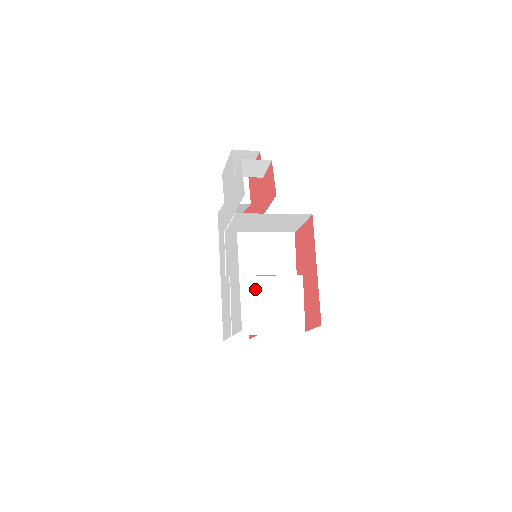
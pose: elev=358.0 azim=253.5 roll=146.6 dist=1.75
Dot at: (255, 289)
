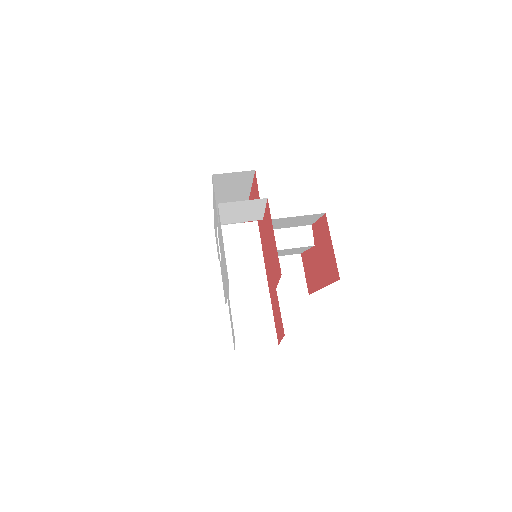
Dot at: occluded
